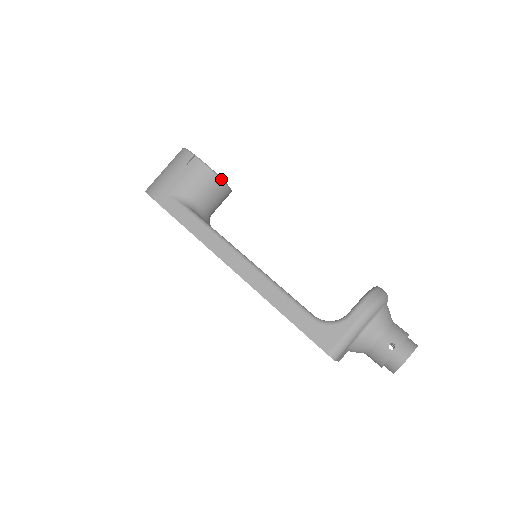
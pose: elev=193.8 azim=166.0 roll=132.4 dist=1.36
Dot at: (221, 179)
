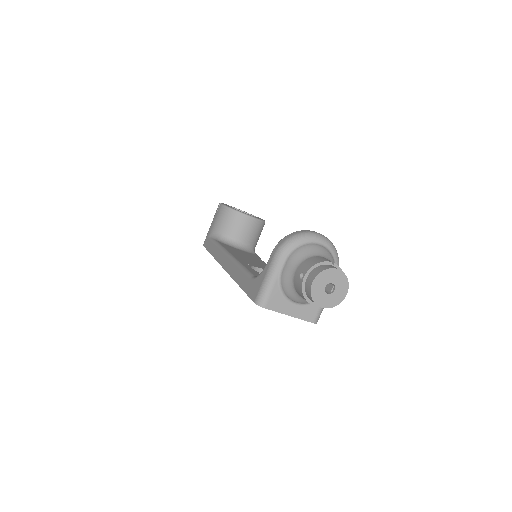
Dot at: (237, 211)
